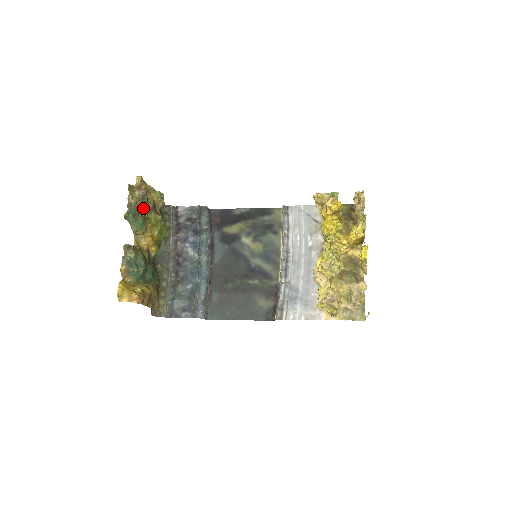
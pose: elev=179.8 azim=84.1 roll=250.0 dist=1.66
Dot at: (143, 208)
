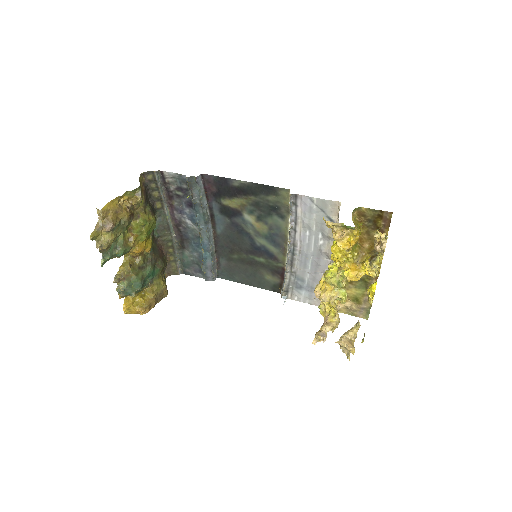
Dot at: (118, 235)
